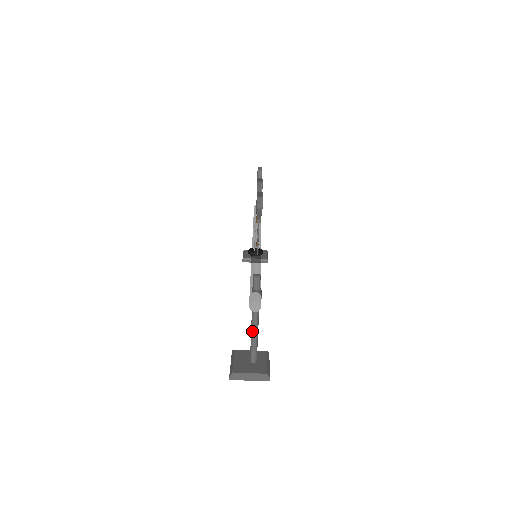
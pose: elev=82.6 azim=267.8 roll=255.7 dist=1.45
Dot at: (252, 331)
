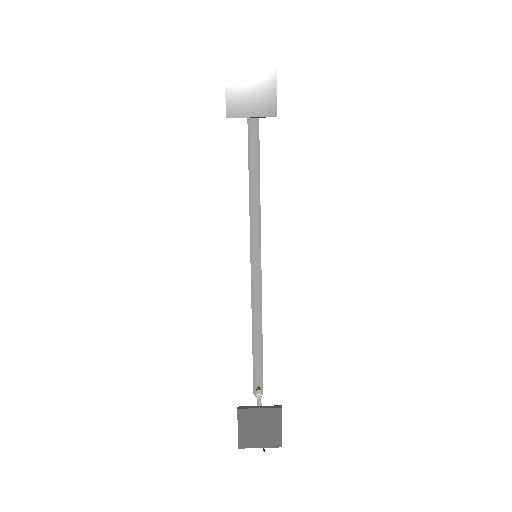
Dot at: occluded
